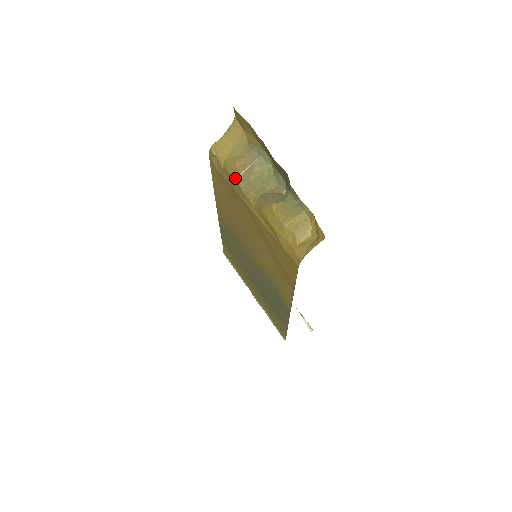
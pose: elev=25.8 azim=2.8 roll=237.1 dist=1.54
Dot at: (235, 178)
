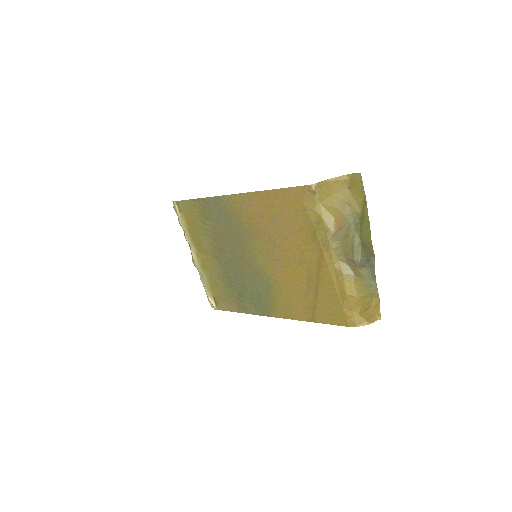
Dot at: (328, 230)
